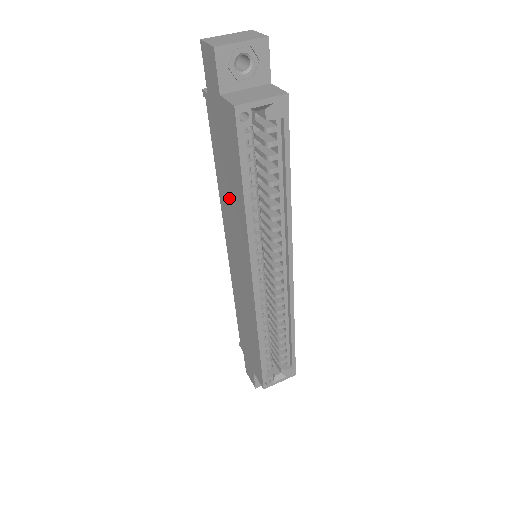
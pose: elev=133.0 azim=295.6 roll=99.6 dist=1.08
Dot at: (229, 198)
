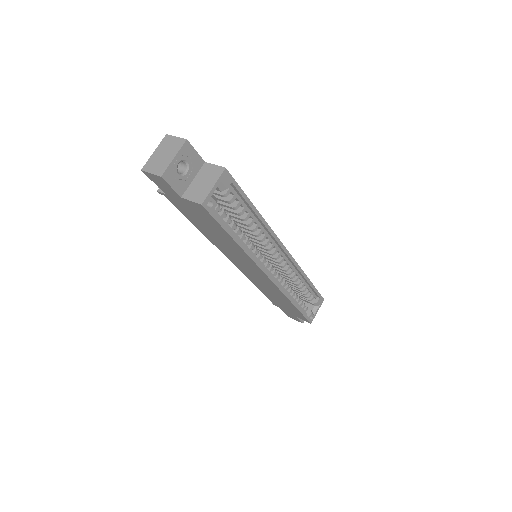
Dot at: (220, 242)
